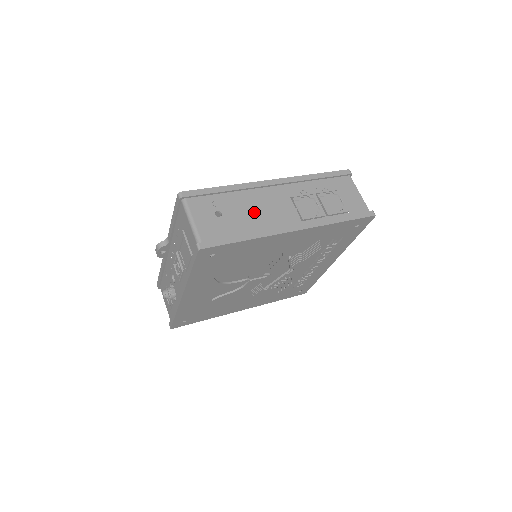
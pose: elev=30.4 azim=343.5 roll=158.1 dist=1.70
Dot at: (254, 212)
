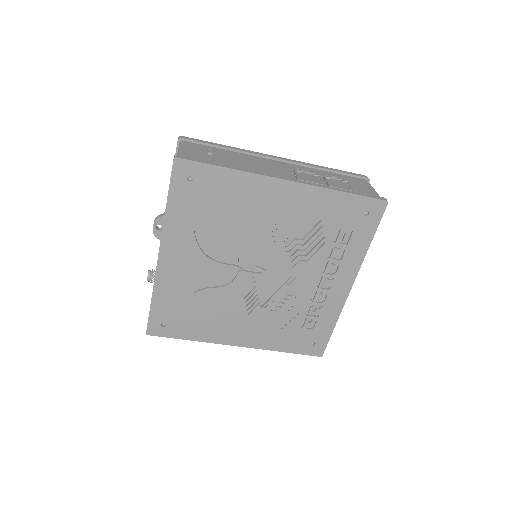
Dot at: (247, 163)
